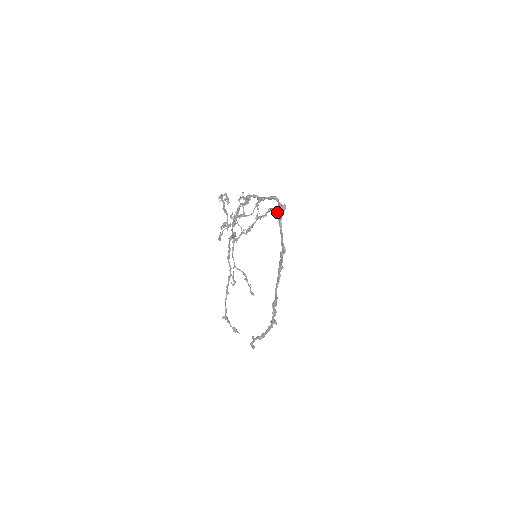
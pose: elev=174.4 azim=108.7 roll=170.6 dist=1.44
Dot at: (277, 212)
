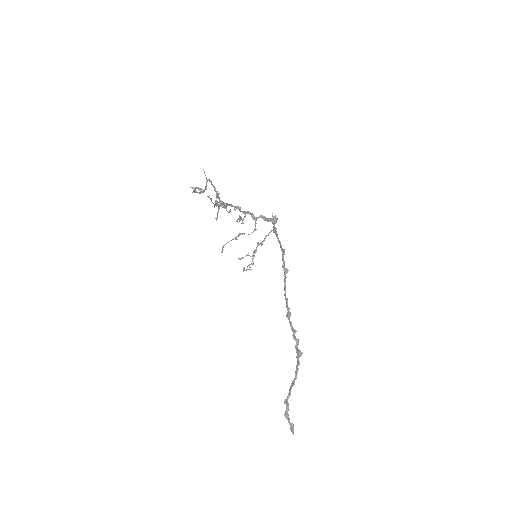
Dot at: occluded
